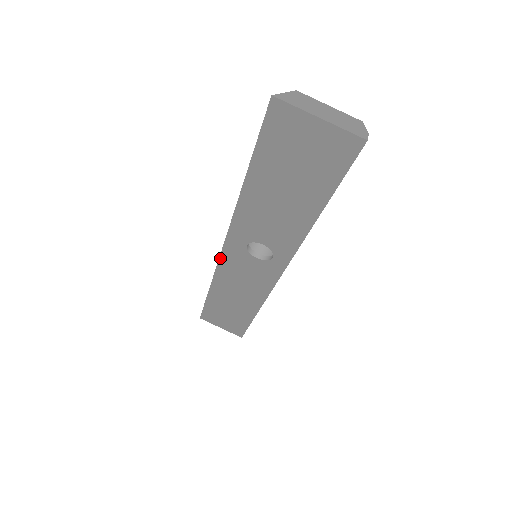
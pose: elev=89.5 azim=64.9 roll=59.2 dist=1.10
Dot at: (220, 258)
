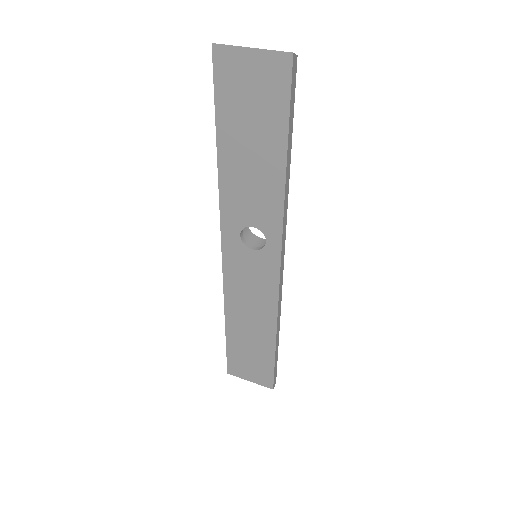
Dot at: (223, 266)
